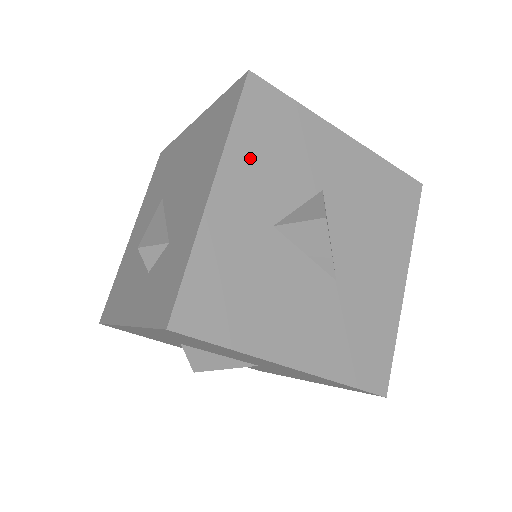
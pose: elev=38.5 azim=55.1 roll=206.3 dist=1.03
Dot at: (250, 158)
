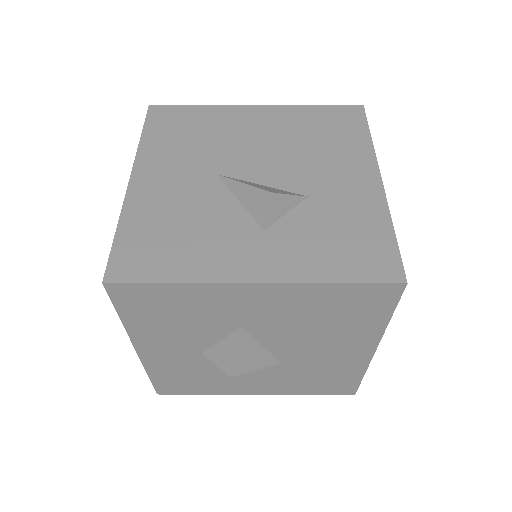
Dot at: (153, 330)
